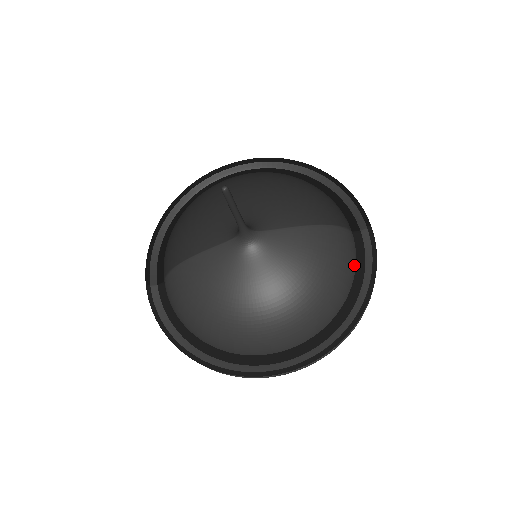
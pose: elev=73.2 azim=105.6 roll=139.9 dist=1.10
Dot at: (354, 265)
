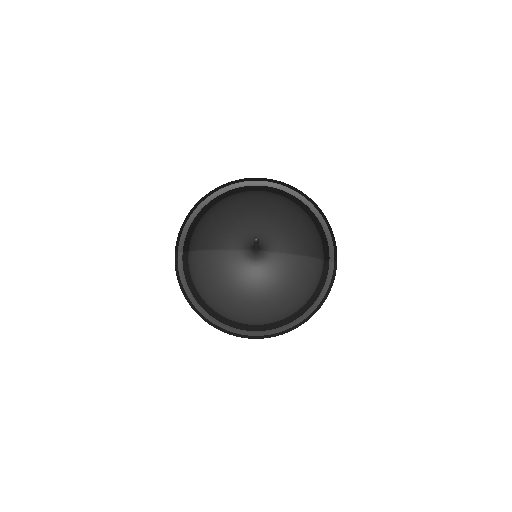
Dot at: (317, 285)
